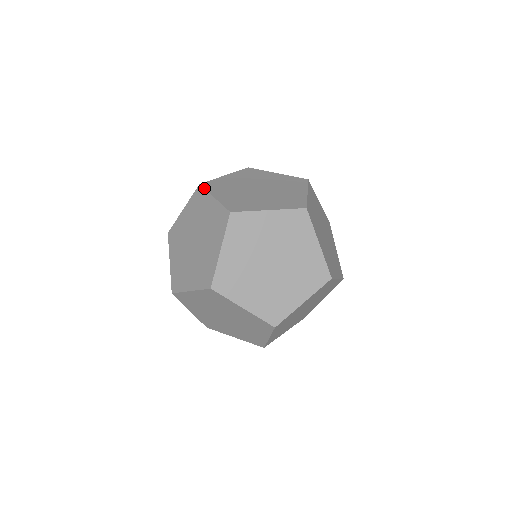
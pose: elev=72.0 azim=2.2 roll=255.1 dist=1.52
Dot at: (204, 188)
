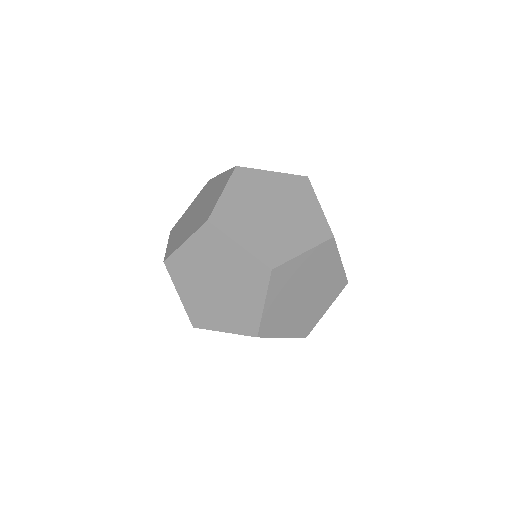
Dot at: (169, 236)
